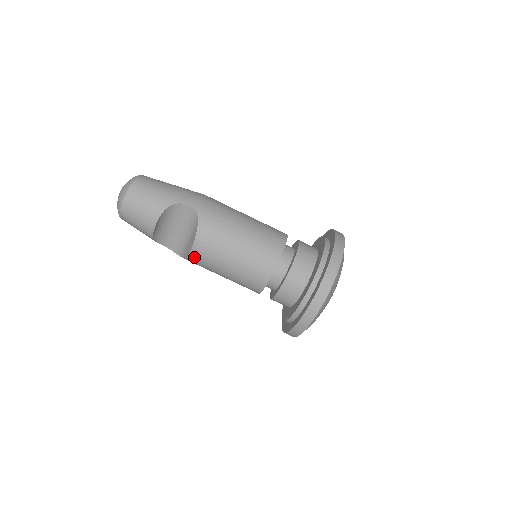
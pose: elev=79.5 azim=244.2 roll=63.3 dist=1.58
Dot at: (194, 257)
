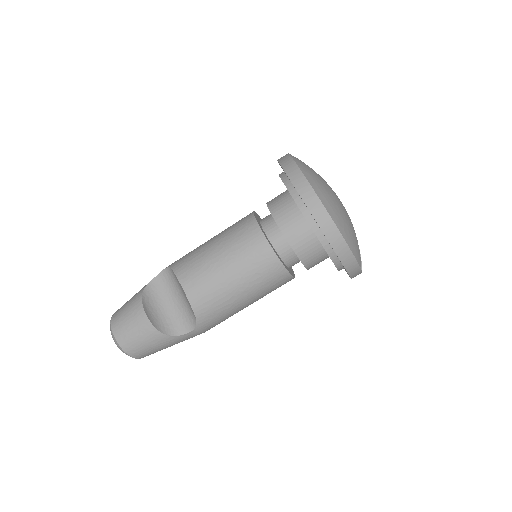
Dot at: (194, 296)
